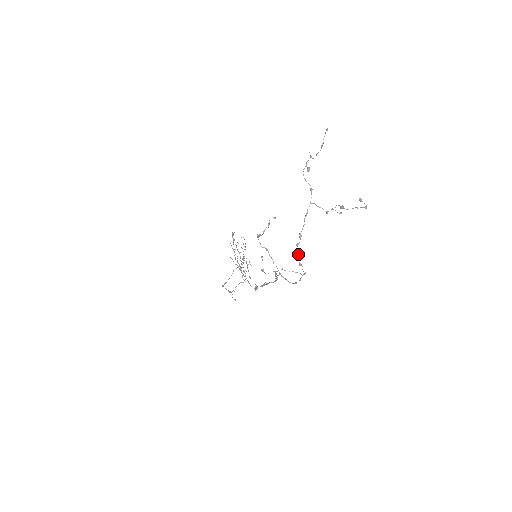
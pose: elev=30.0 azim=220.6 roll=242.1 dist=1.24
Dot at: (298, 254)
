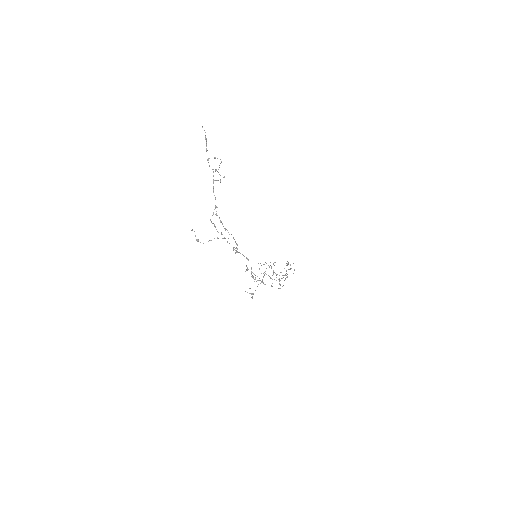
Dot at: (220, 222)
